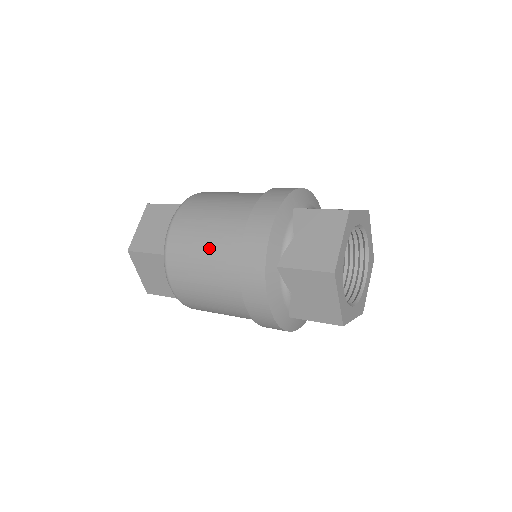
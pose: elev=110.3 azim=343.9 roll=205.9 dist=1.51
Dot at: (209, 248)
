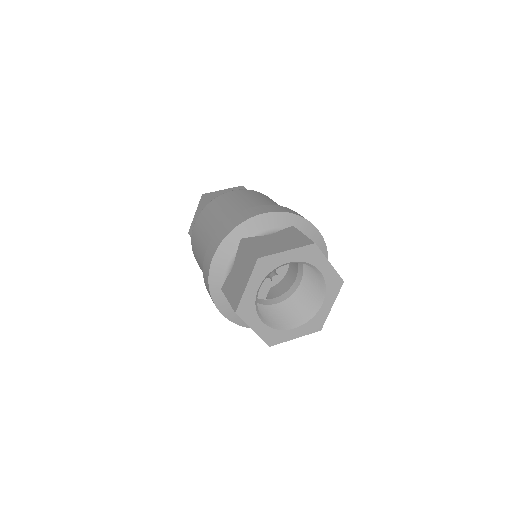
Dot at: (200, 256)
